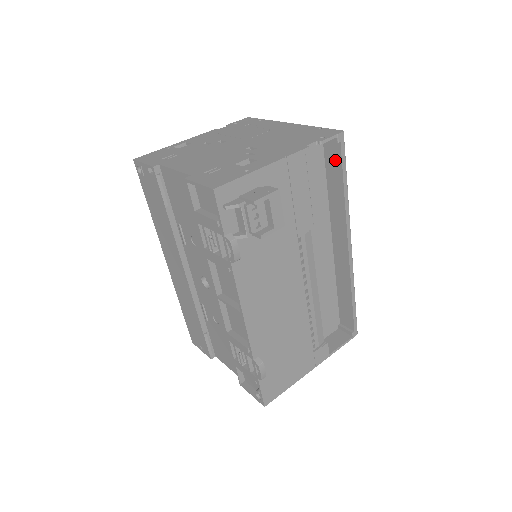
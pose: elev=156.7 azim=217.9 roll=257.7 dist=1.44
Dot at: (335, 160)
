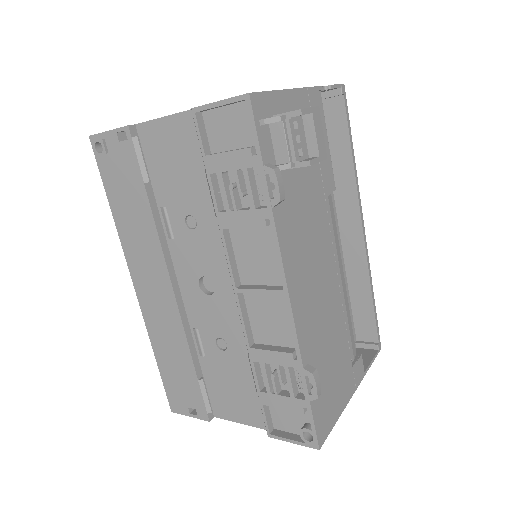
Dot at: (337, 120)
